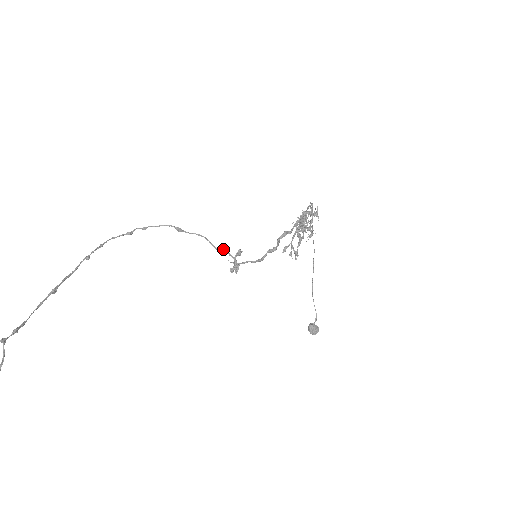
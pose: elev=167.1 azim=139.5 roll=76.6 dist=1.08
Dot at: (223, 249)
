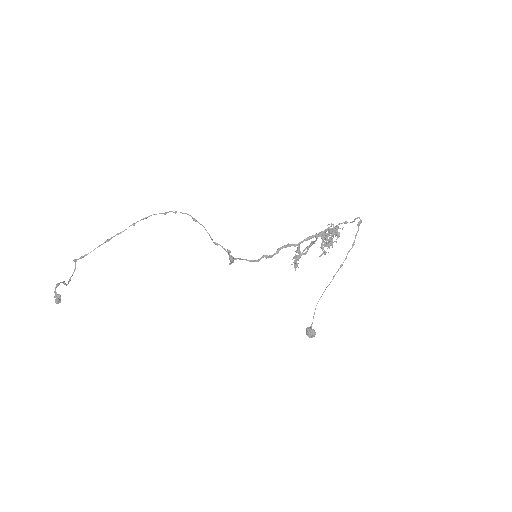
Dot at: occluded
